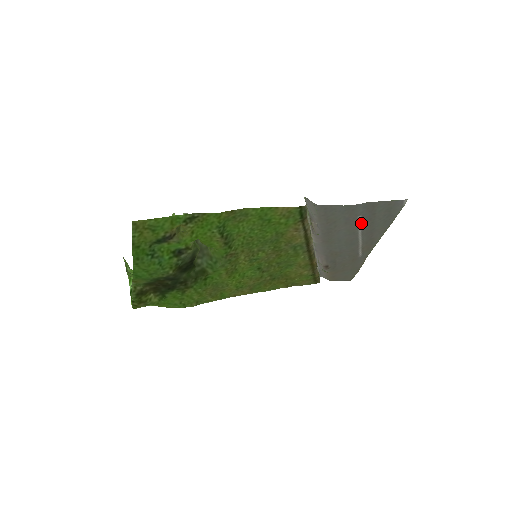
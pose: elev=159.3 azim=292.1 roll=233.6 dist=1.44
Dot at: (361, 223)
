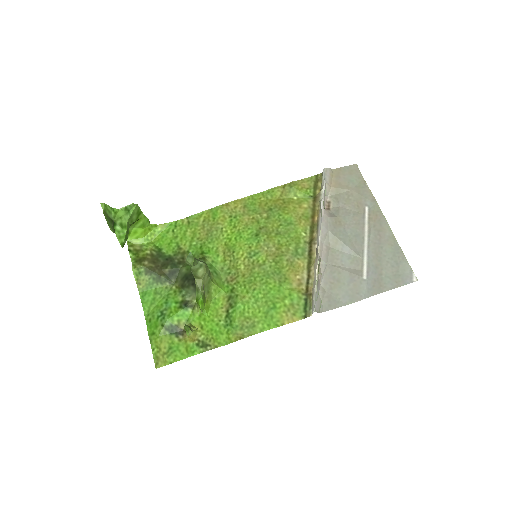
Dot at: (367, 265)
